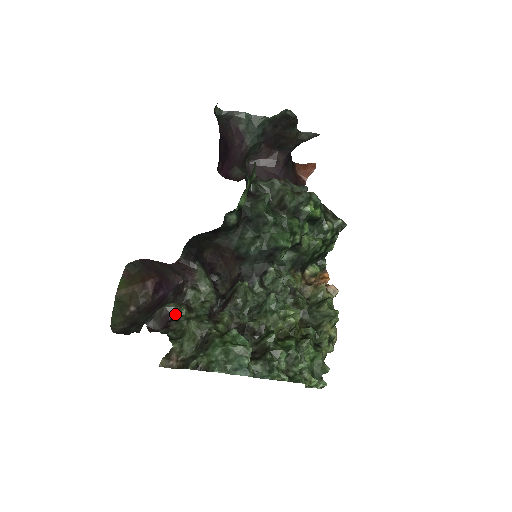
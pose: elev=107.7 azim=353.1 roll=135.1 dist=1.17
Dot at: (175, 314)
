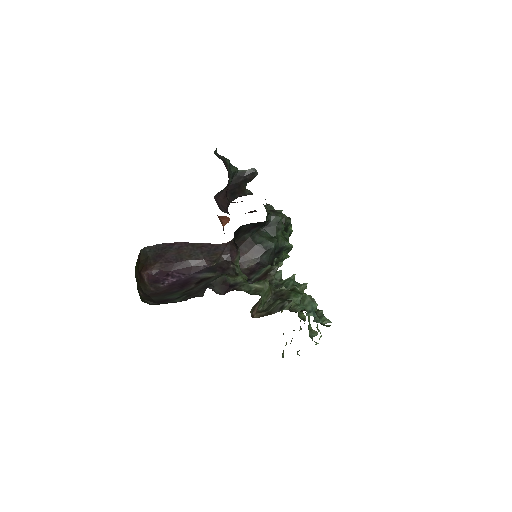
Dot at: (233, 282)
